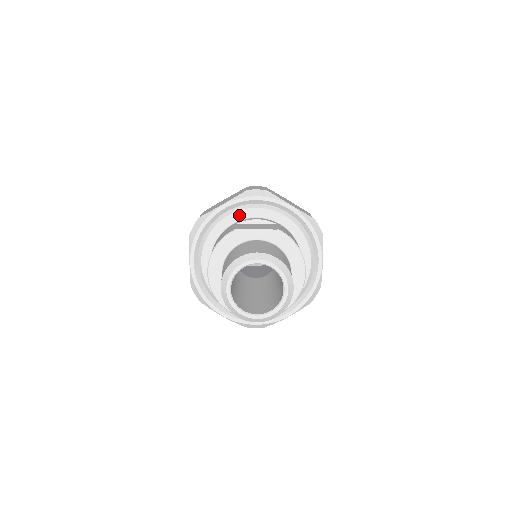
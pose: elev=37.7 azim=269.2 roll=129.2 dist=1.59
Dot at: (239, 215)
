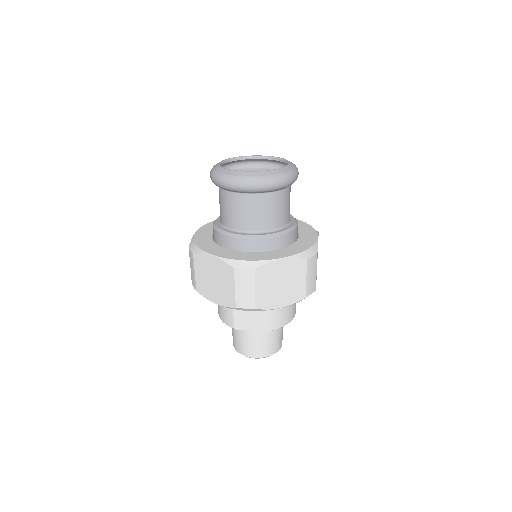
Dot at: occluded
